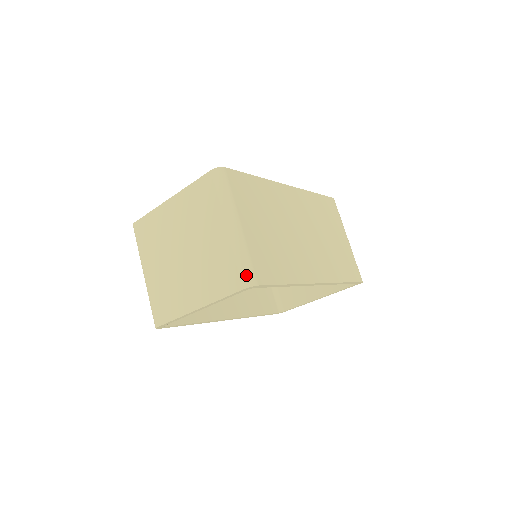
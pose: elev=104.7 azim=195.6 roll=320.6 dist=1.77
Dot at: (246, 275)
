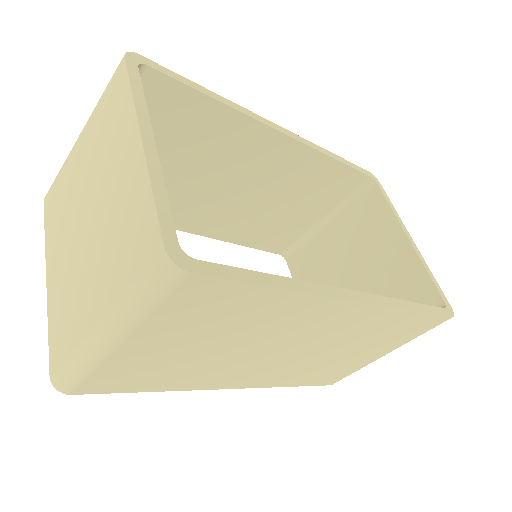
Dot at: (62, 378)
